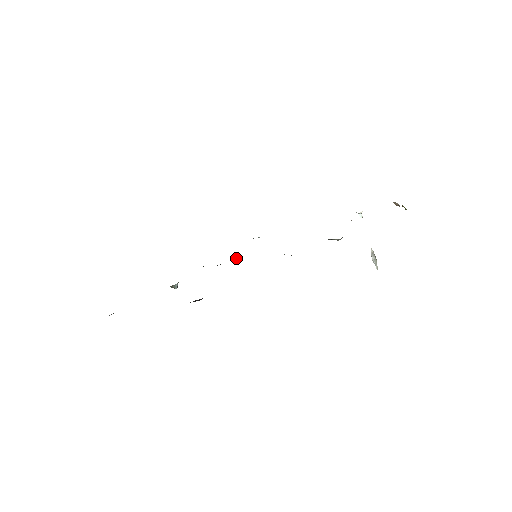
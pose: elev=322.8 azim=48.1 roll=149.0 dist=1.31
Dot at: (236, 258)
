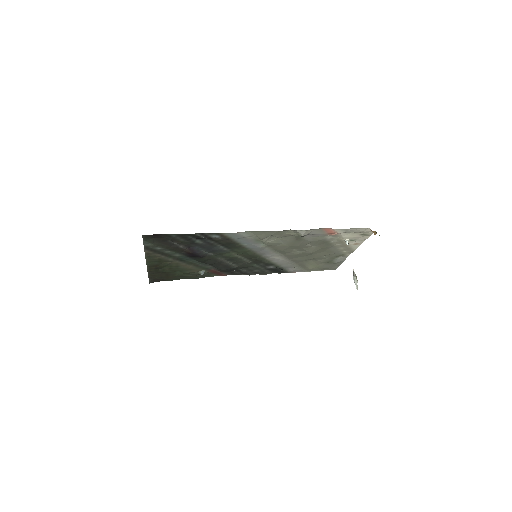
Dot at: (248, 262)
